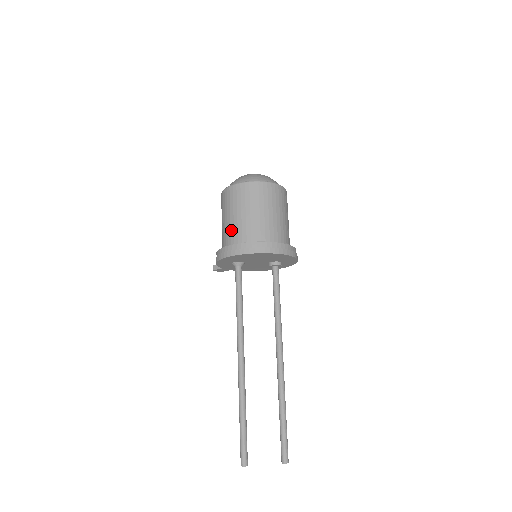
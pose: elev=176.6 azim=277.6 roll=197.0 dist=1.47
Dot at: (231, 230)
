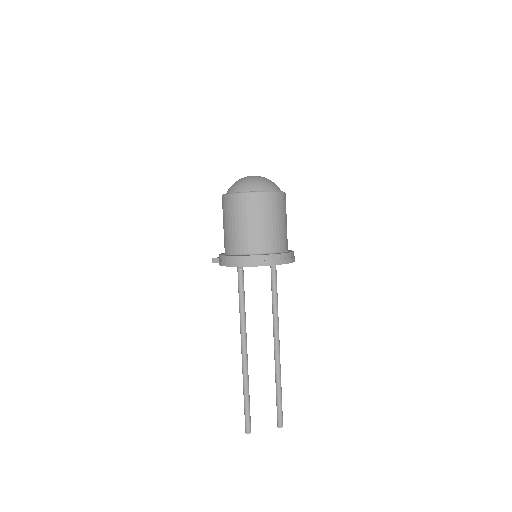
Dot at: (236, 239)
